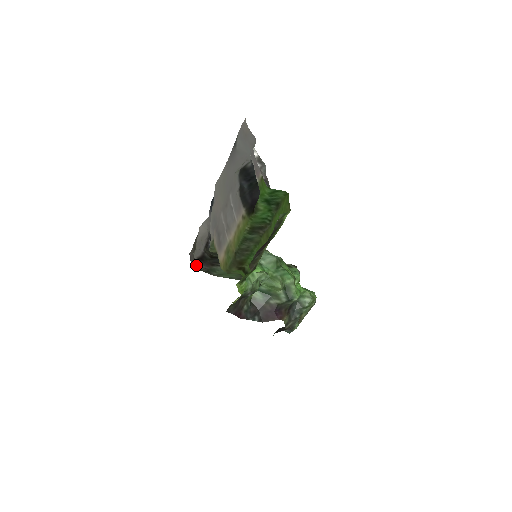
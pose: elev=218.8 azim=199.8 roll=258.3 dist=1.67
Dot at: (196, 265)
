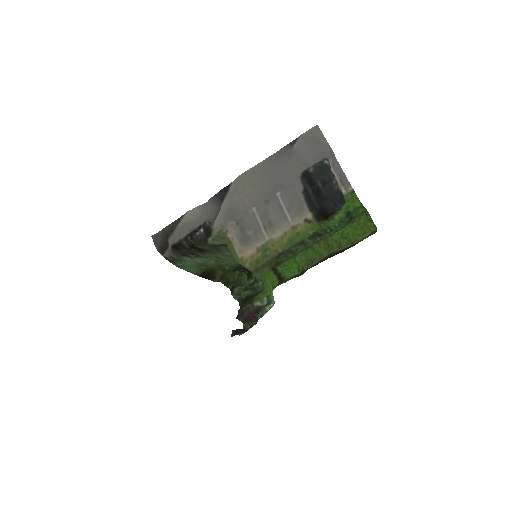
Dot at: (161, 251)
